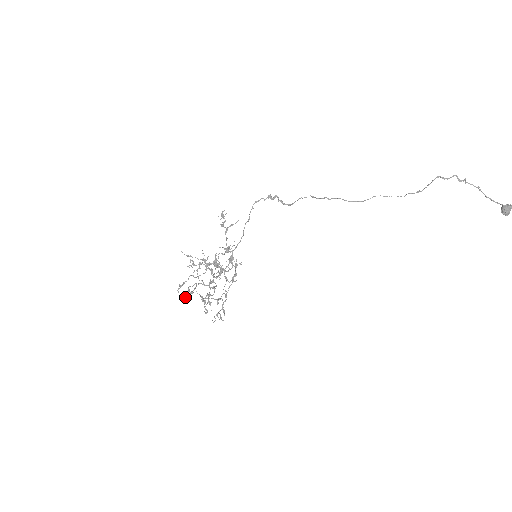
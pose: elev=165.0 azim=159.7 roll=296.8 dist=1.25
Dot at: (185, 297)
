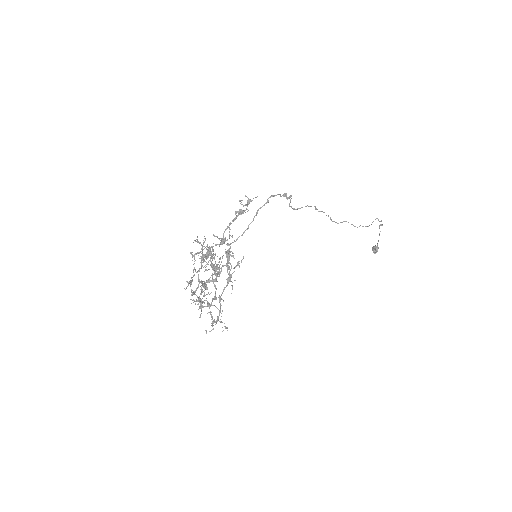
Dot at: occluded
